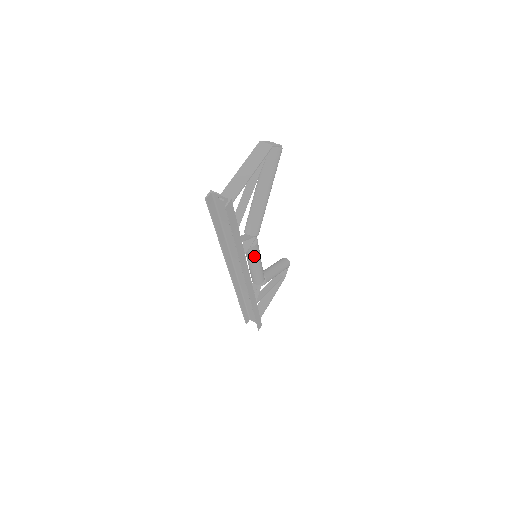
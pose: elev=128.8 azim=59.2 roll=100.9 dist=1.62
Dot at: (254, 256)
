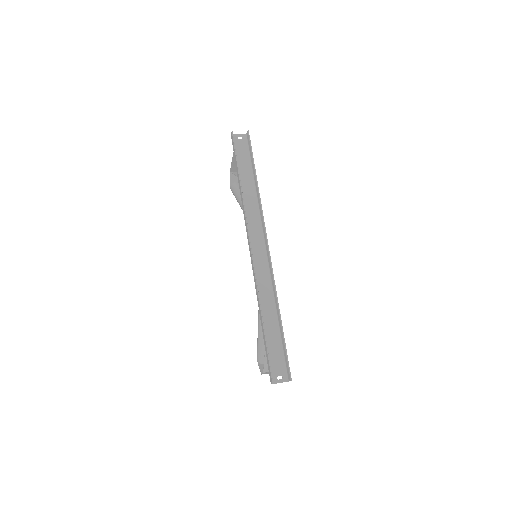
Dot at: occluded
